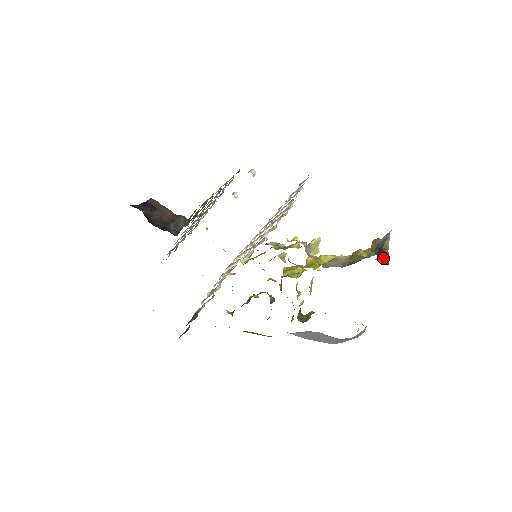
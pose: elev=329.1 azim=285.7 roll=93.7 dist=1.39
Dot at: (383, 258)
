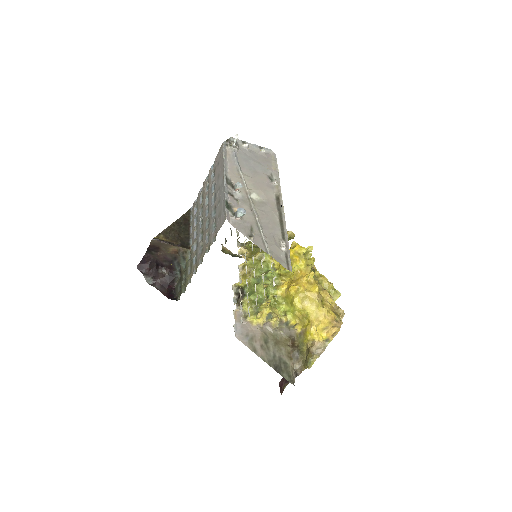
Dot at: occluded
